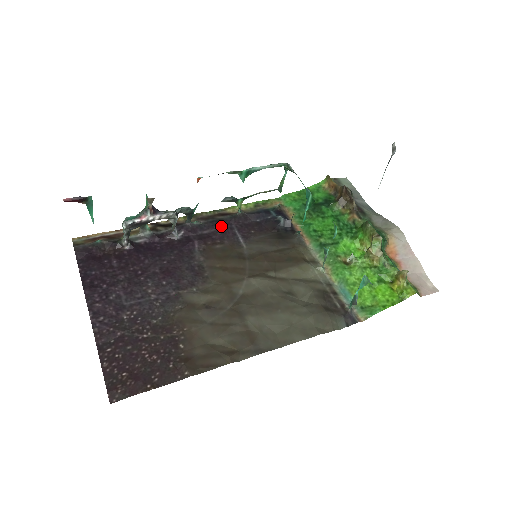
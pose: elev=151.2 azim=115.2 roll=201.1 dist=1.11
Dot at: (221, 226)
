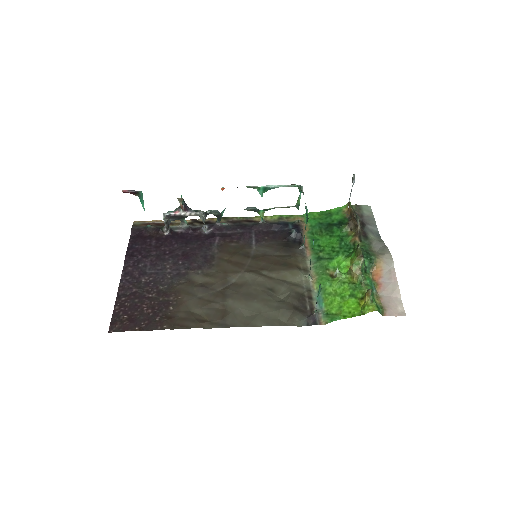
Dot at: (243, 229)
